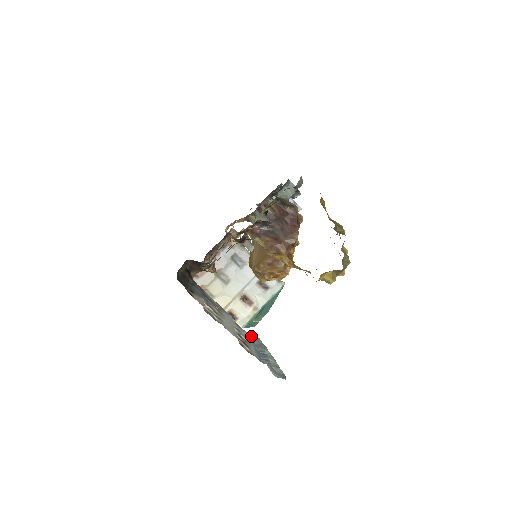
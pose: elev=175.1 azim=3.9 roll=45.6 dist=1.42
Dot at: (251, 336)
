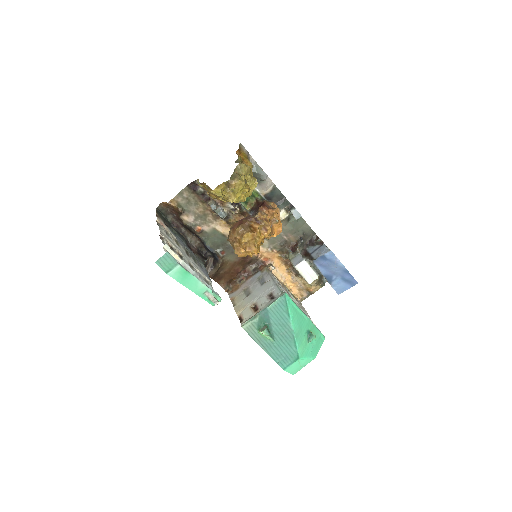
Dot at: occluded
